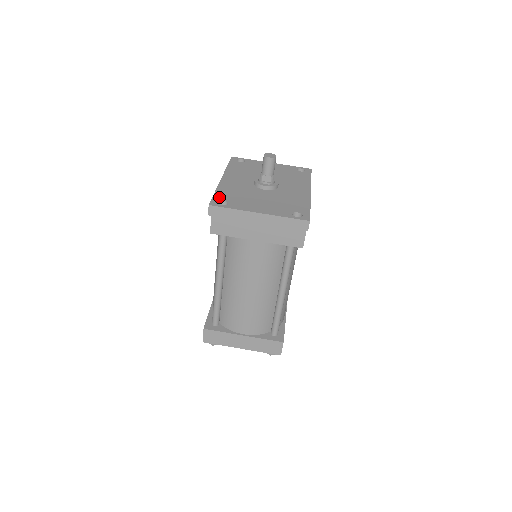
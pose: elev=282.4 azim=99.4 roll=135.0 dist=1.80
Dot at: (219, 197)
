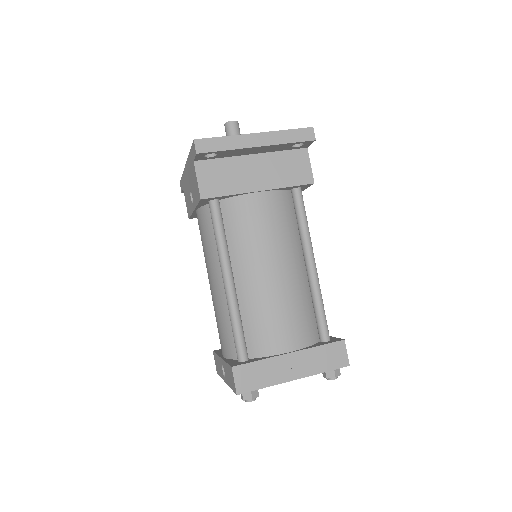
Dot at: occluded
